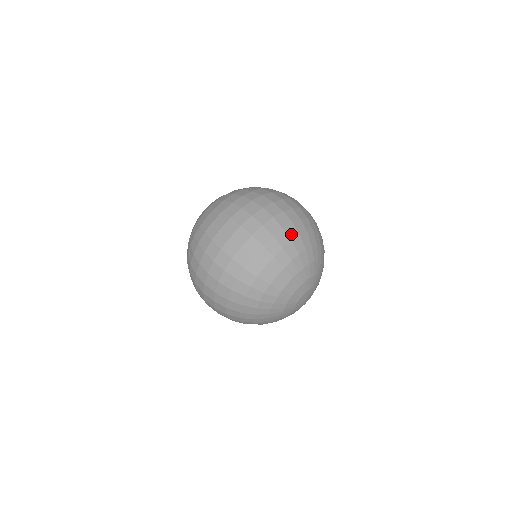
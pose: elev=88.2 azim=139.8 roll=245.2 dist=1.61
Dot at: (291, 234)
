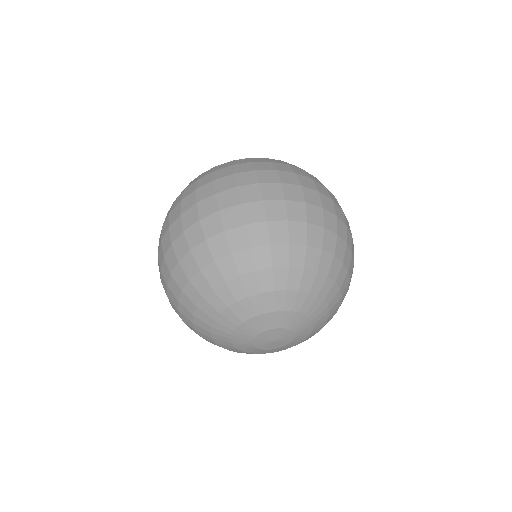
Dot at: (188, 269)
